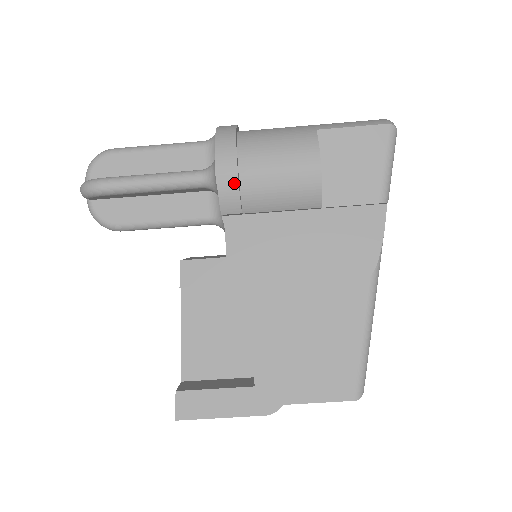
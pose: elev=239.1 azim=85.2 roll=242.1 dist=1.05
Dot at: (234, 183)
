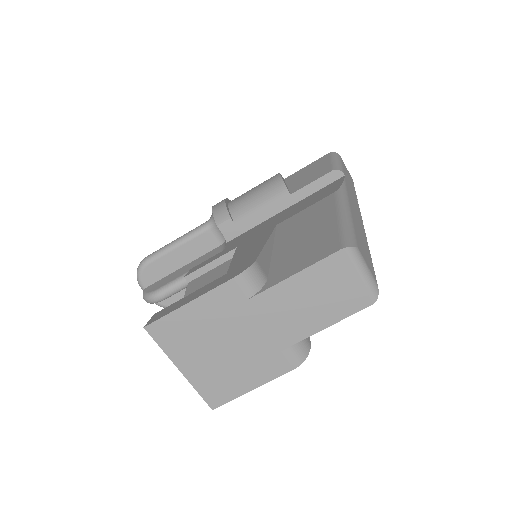
Dot at: (223, 204)
